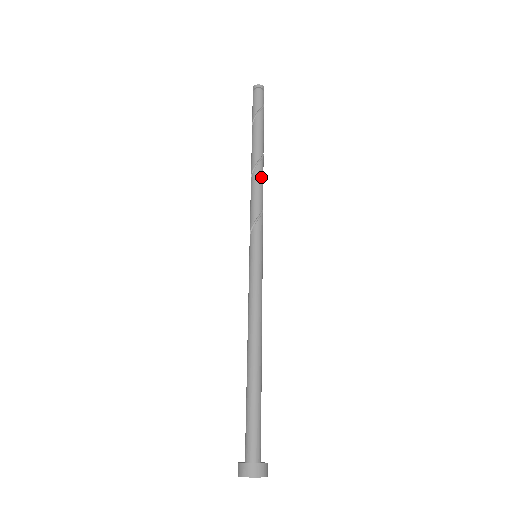
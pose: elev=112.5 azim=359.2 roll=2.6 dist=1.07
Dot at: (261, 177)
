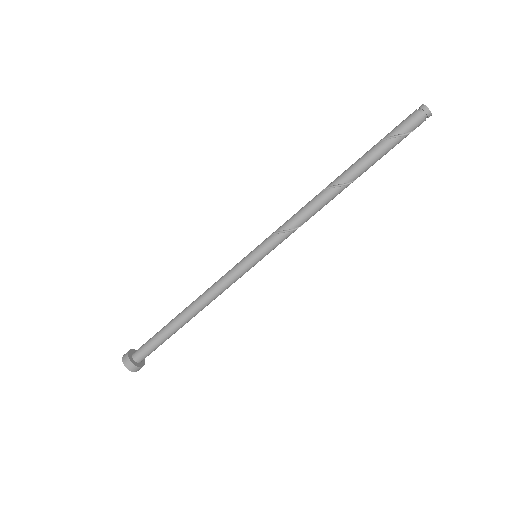
Dot at: (323, 201)
